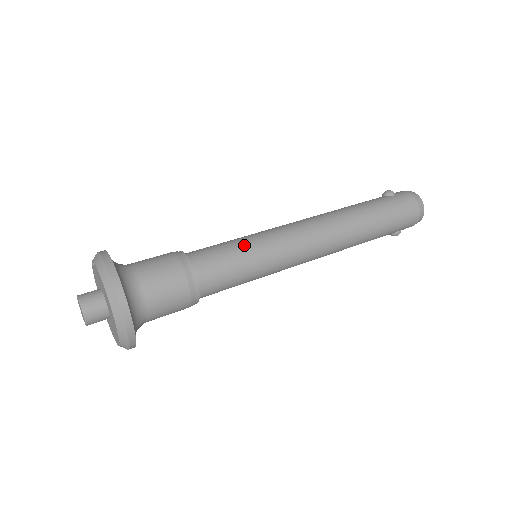
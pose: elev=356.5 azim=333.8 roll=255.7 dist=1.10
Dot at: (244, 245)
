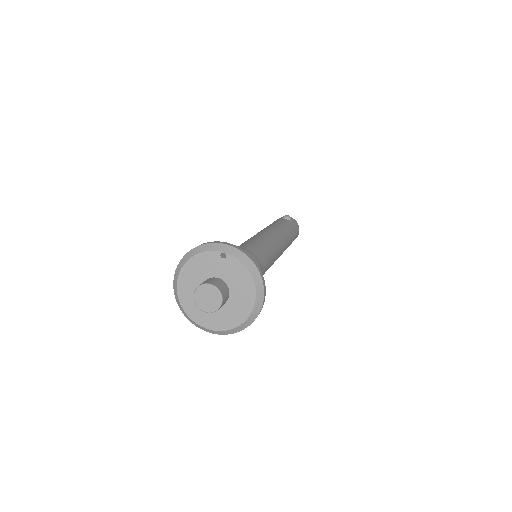
Dot at: (268, 250)
